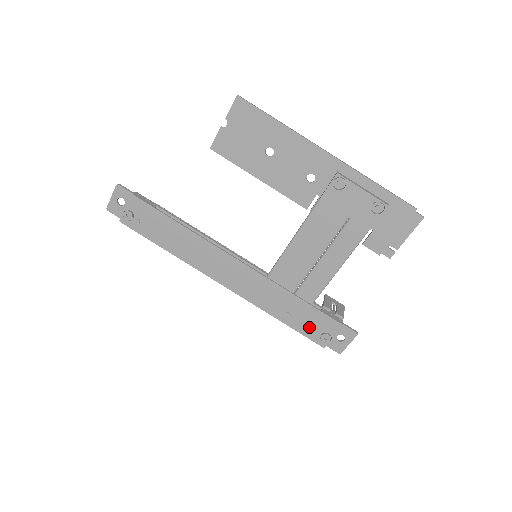
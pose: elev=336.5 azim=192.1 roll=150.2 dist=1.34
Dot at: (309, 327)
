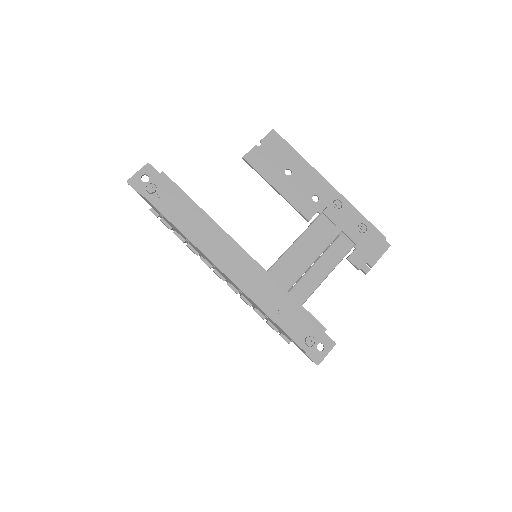
Dot at: (296, 328)
